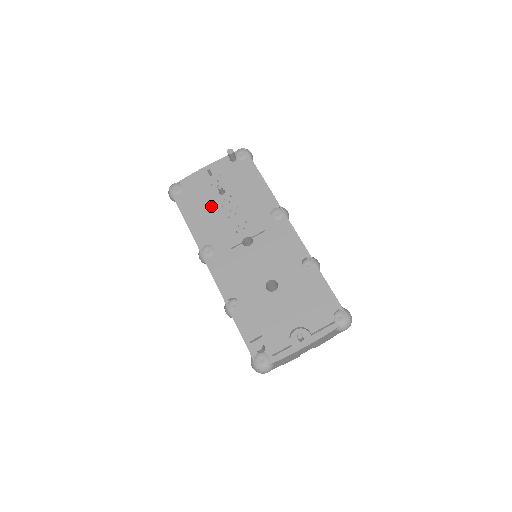
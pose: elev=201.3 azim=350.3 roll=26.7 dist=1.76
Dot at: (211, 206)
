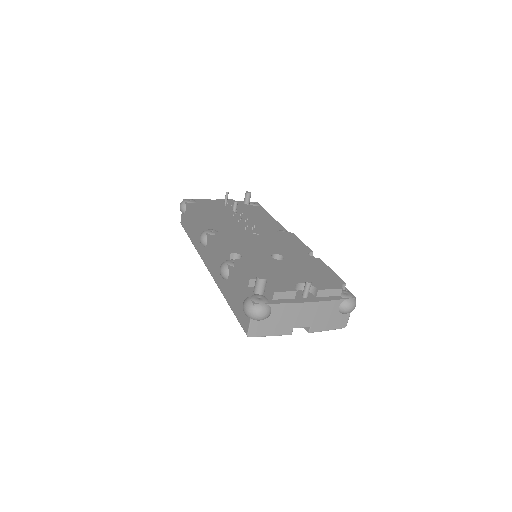
Dot at: (222, 213)
